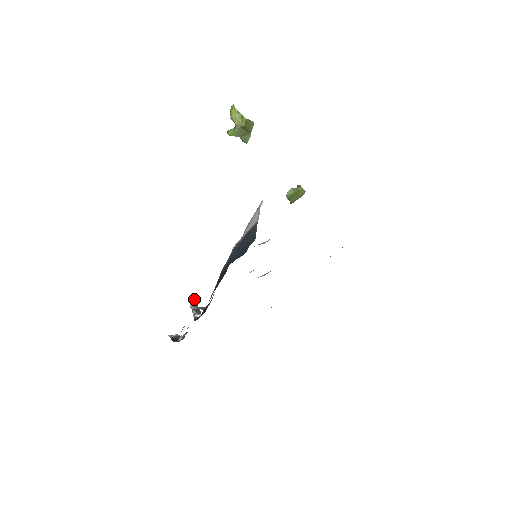
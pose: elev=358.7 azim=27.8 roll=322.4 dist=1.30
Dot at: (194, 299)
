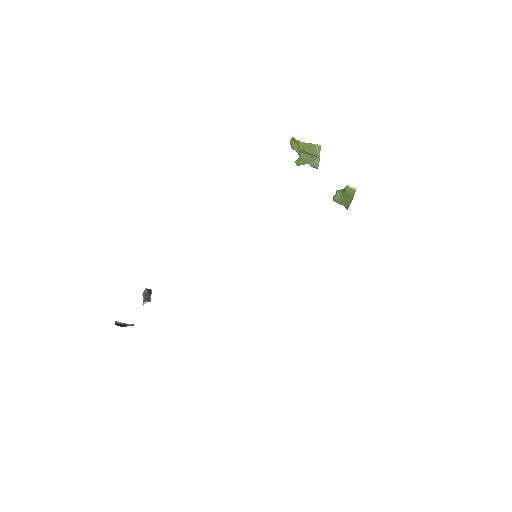
Dot at: (148, 289)
